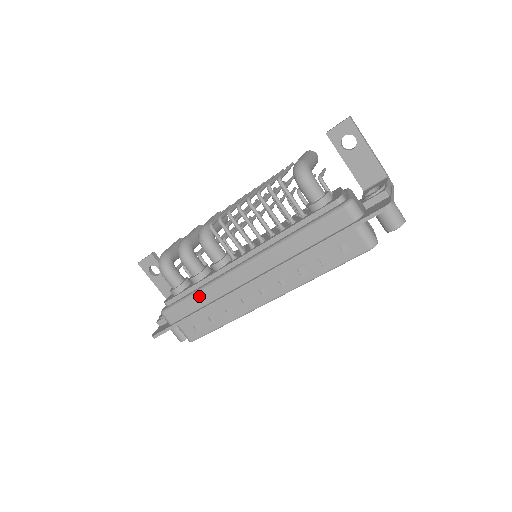
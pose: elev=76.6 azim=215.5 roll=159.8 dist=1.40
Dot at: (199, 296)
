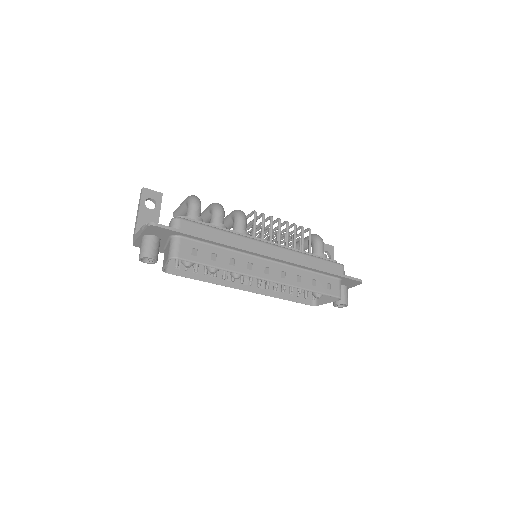
Dot at: (223, 233)
